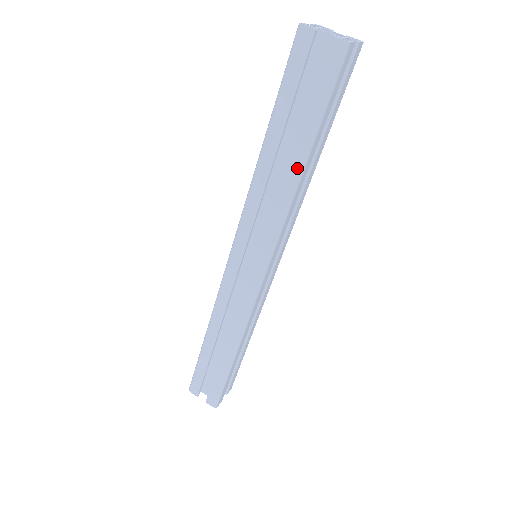
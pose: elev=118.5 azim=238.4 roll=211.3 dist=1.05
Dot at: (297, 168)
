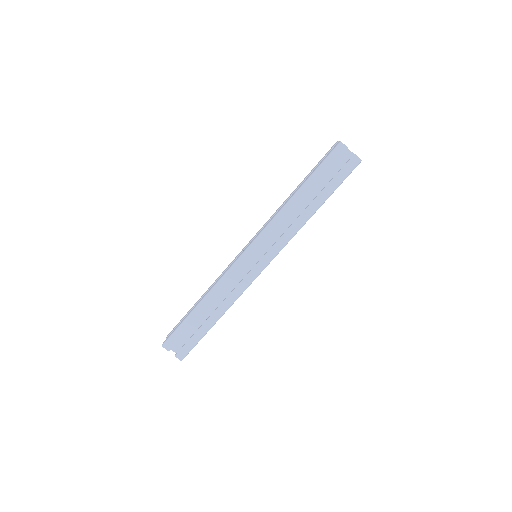
Dot at: (312, 211)
